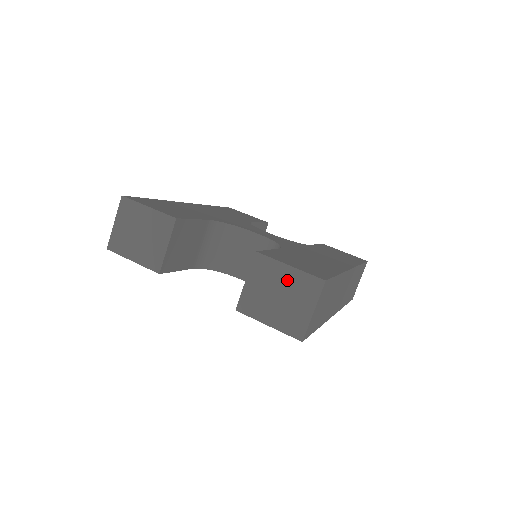
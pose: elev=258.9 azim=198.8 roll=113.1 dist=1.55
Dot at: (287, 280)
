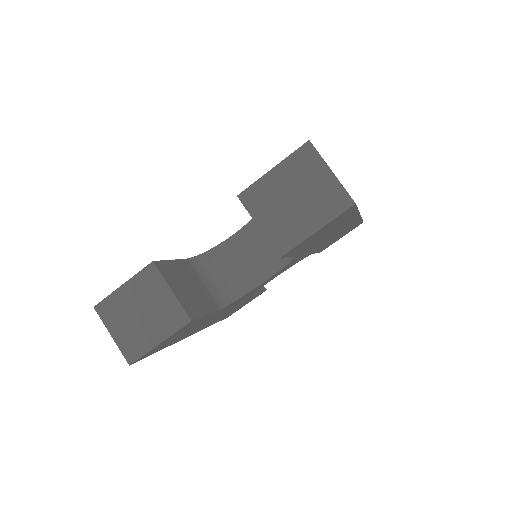
Dot at: (284, 180)
